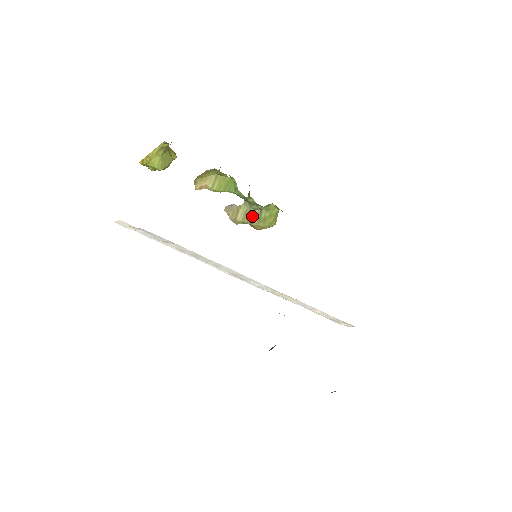
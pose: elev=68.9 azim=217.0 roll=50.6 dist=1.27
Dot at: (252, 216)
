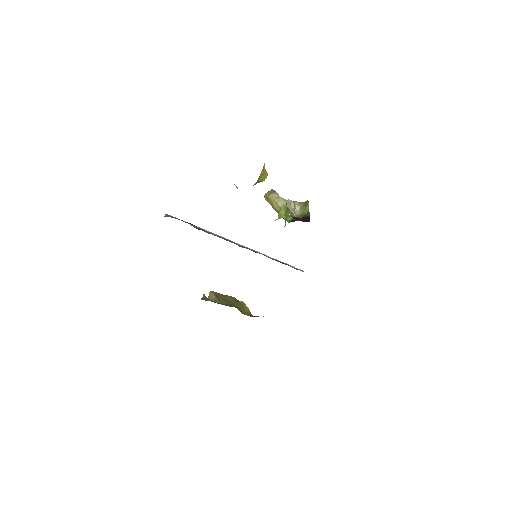
Dot at: occluded
